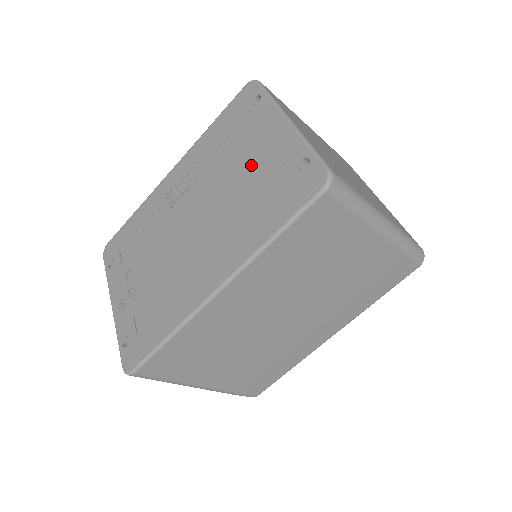
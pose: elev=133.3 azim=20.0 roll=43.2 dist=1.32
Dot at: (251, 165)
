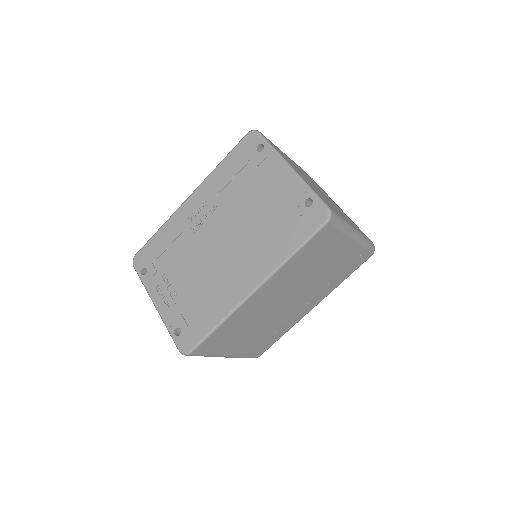
Dot at: (265, 199)
